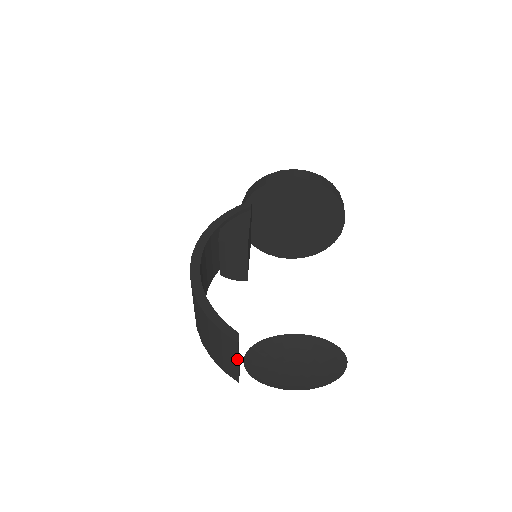
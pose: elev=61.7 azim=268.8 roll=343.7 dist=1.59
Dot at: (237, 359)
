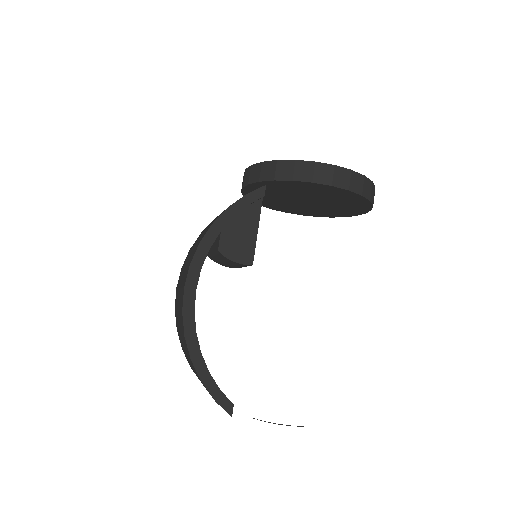
Dot at: occluded
